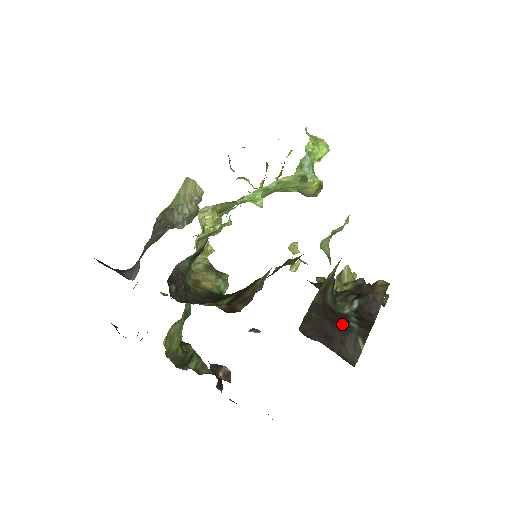
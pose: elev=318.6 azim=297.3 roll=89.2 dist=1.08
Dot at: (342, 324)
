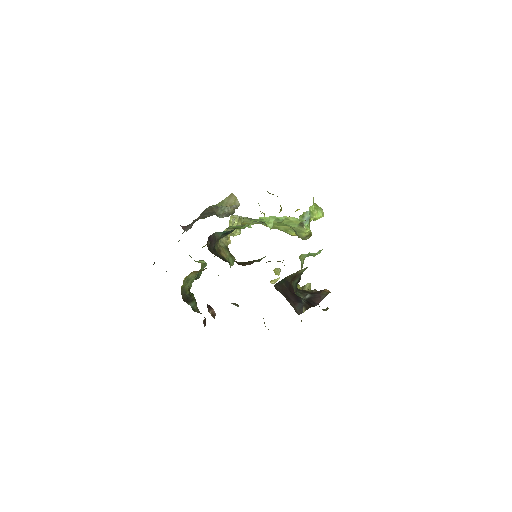
Dot at: (297, 297)
